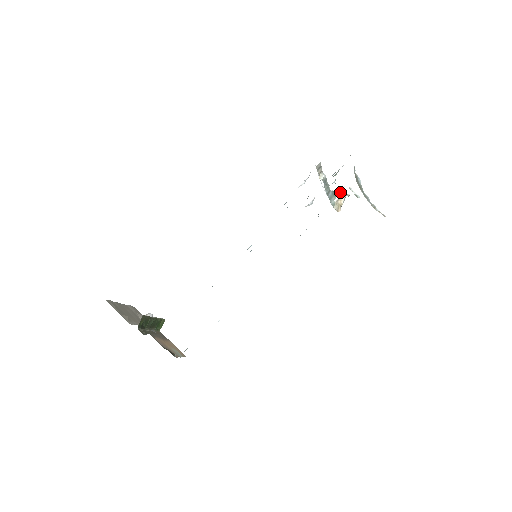
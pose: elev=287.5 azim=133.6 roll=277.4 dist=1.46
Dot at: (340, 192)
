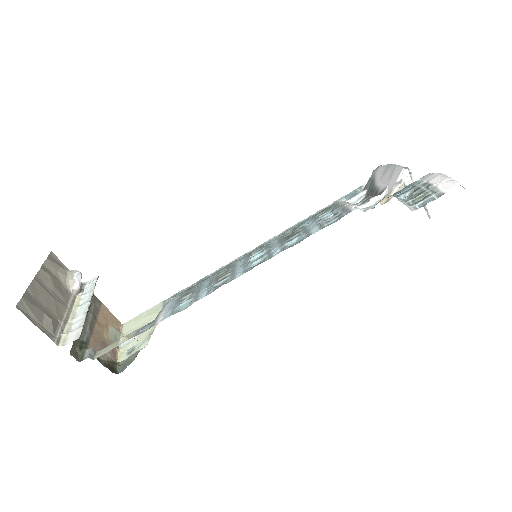
Dot at: occluded
